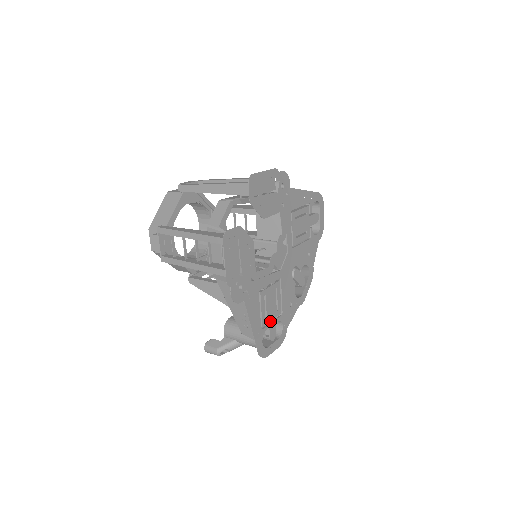
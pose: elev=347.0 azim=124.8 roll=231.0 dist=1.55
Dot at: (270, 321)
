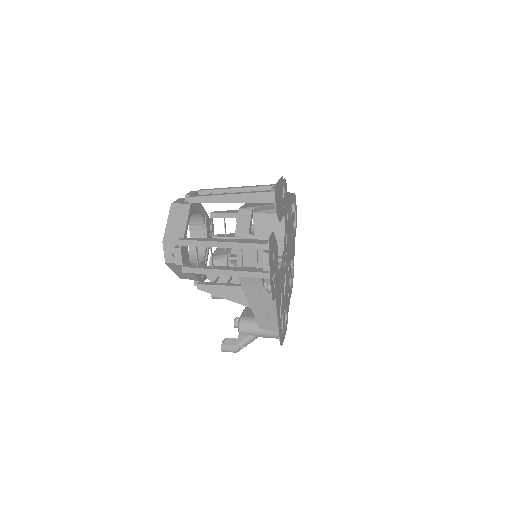
Dot at: (283, 312)
